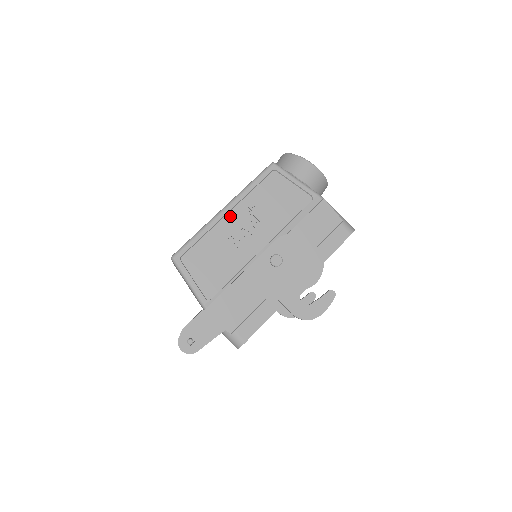
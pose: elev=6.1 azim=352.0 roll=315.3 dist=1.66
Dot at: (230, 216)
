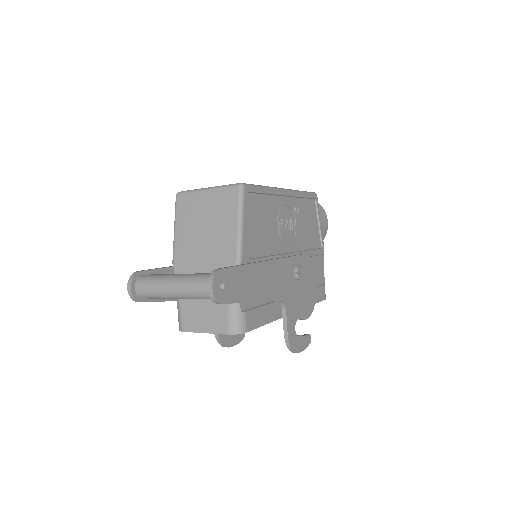
Dot at: (285, 200)
